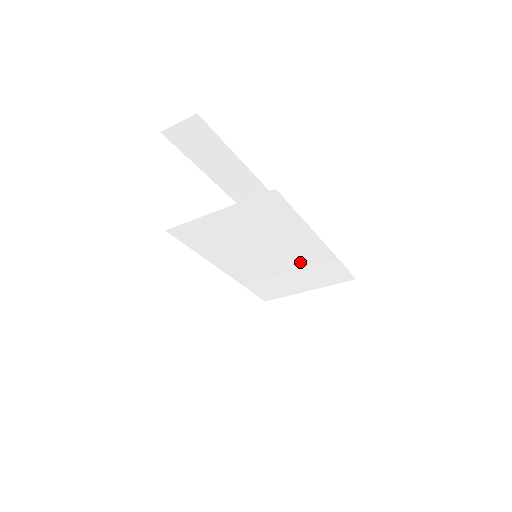
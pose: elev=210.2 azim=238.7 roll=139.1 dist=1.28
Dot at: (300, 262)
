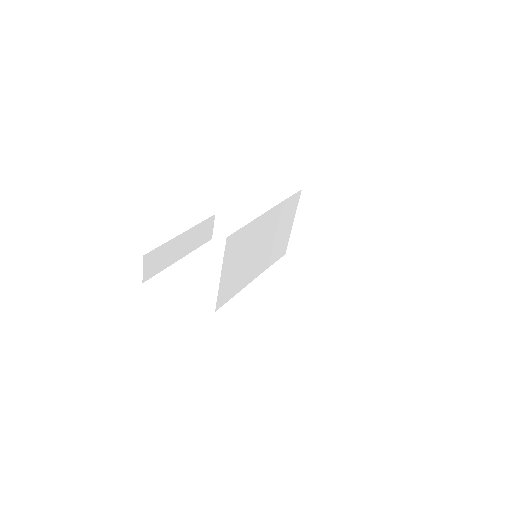
Dot at: (273, 227)
